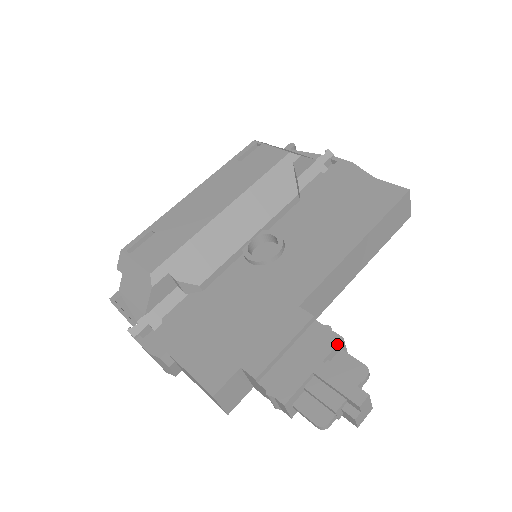
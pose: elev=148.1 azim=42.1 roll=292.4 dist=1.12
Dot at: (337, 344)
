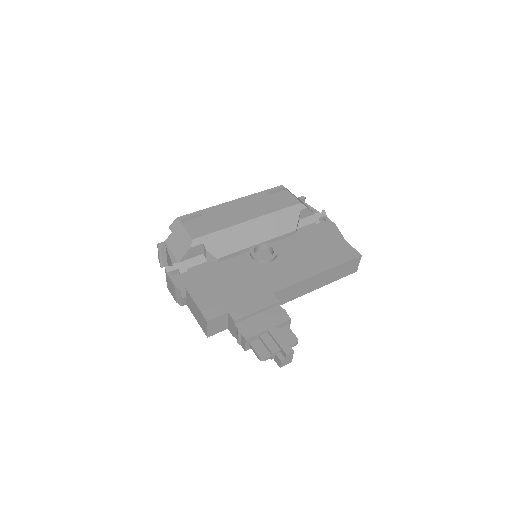
Dot at: (286, 321)
